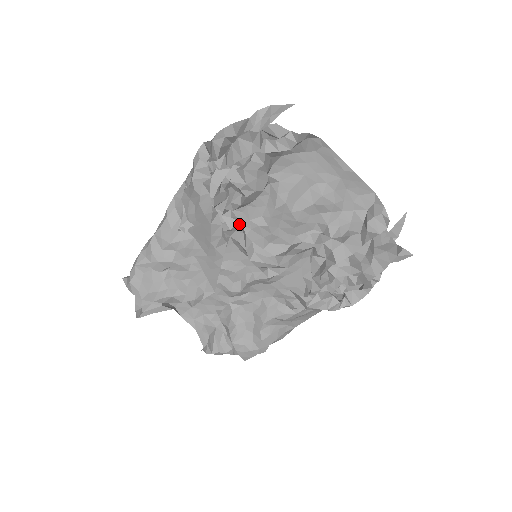
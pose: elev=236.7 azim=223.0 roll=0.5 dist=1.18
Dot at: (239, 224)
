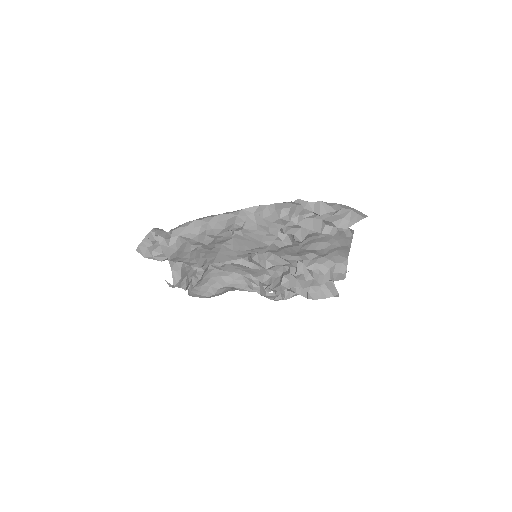
Dot at: occluded
